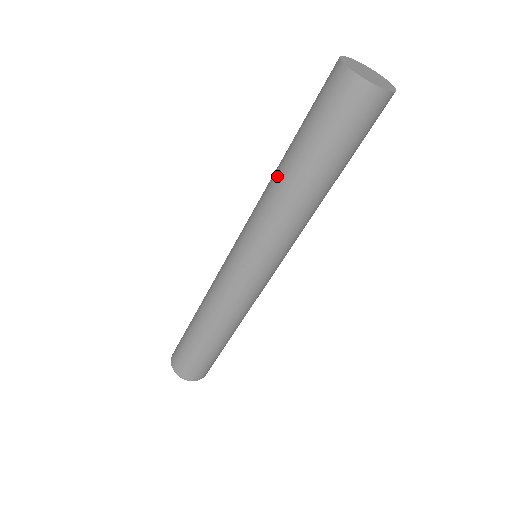
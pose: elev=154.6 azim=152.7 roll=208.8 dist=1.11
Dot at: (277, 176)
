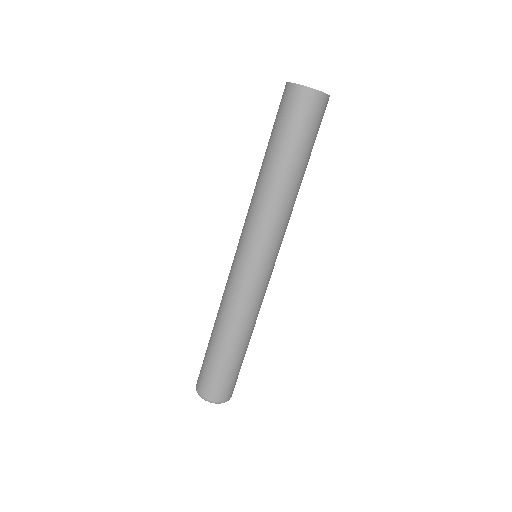
Dot at: occluded
